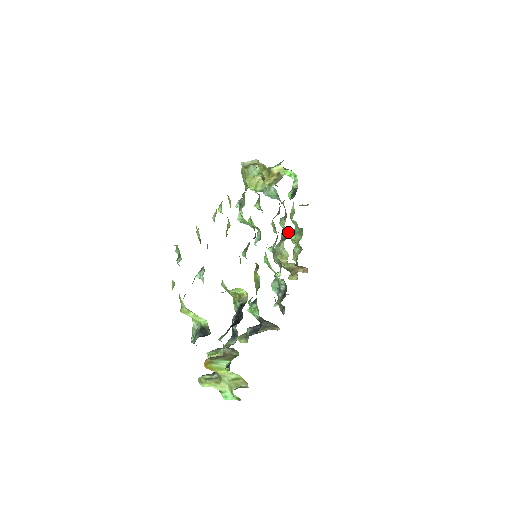
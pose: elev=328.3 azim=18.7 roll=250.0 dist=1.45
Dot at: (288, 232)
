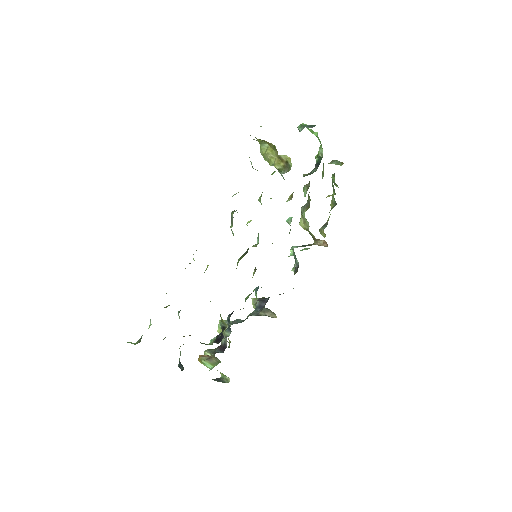
Dot at: occluded
